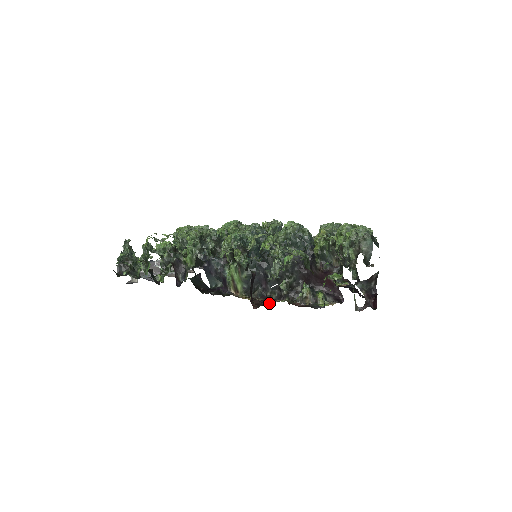
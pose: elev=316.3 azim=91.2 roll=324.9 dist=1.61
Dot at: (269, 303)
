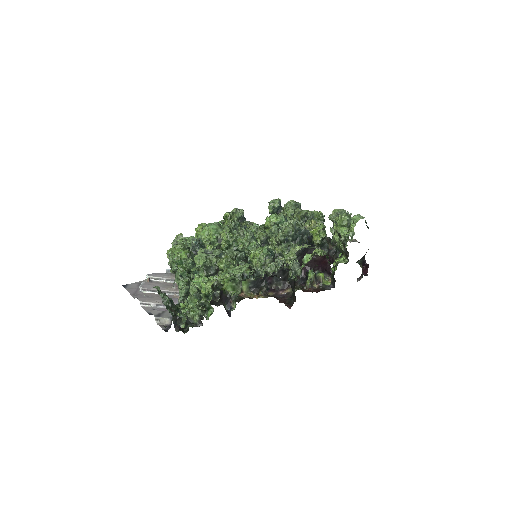
Dot at: (288, 296)
